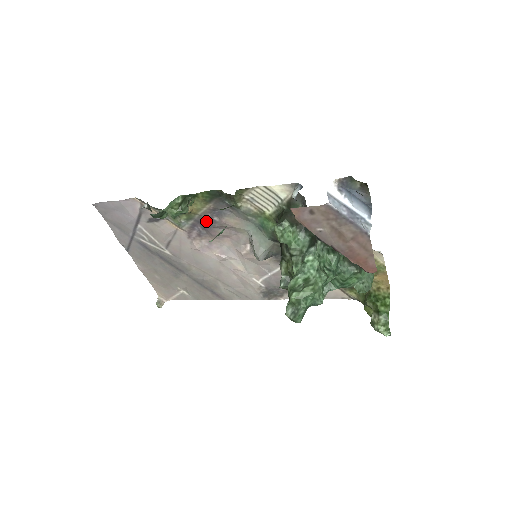
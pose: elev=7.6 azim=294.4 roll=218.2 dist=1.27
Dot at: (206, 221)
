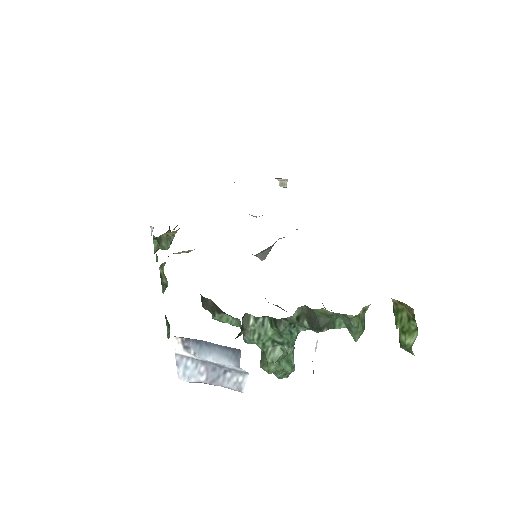
Dot at: occluded
